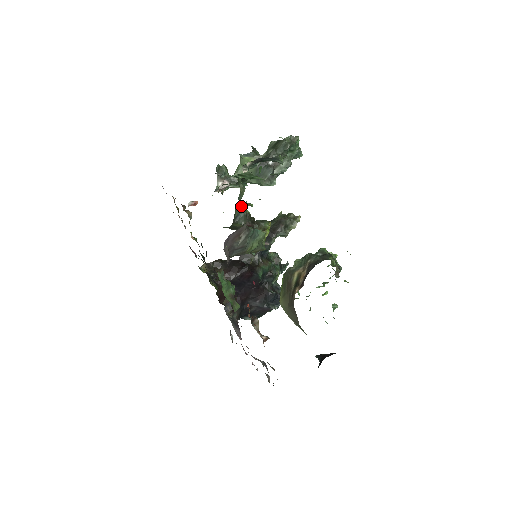
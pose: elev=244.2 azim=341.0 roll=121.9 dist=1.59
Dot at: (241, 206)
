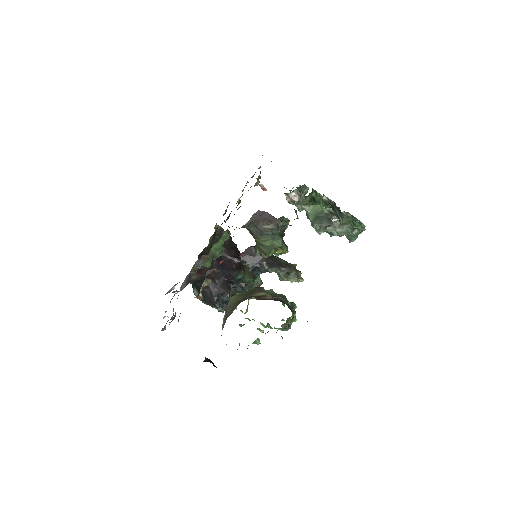
Dot at: occluded
